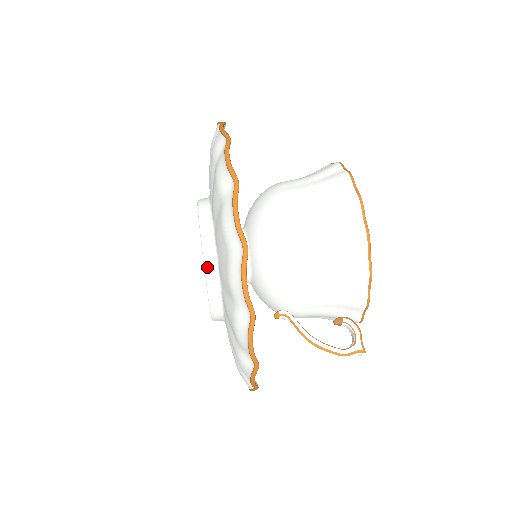
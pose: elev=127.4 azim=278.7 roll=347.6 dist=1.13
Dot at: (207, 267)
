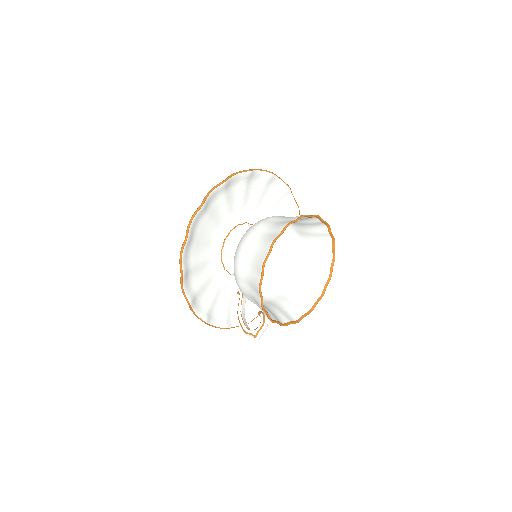
Dot at: occluded
